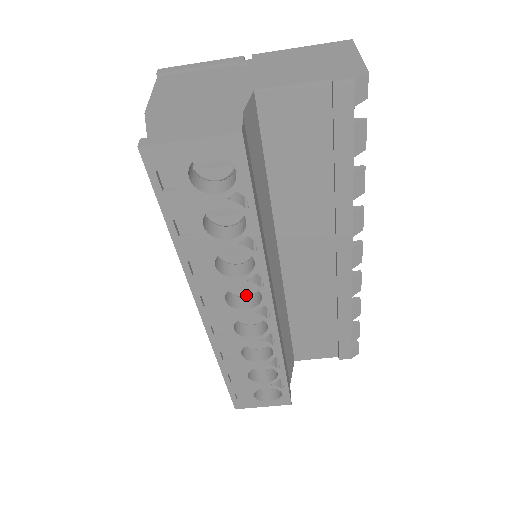
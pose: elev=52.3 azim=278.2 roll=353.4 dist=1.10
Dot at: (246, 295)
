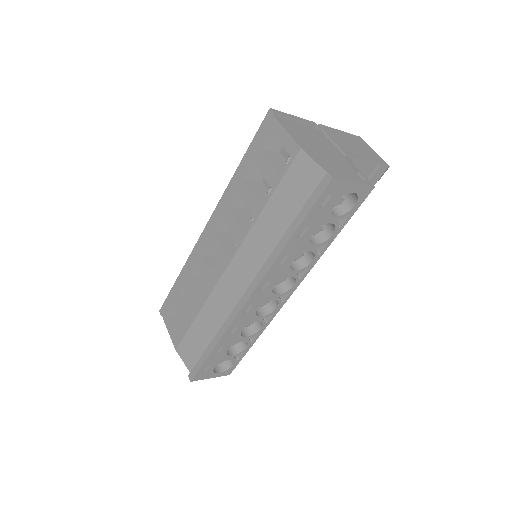
Dot at: occluded
